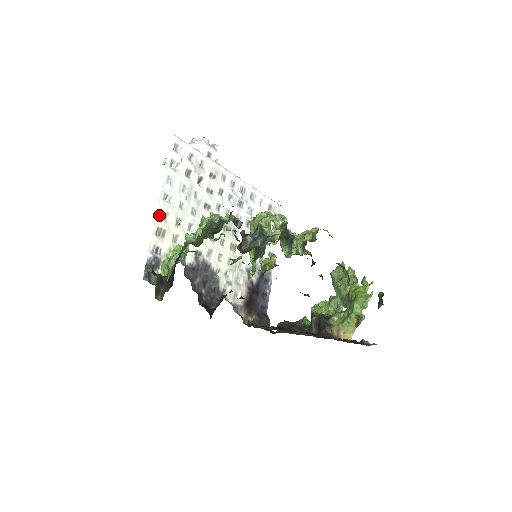
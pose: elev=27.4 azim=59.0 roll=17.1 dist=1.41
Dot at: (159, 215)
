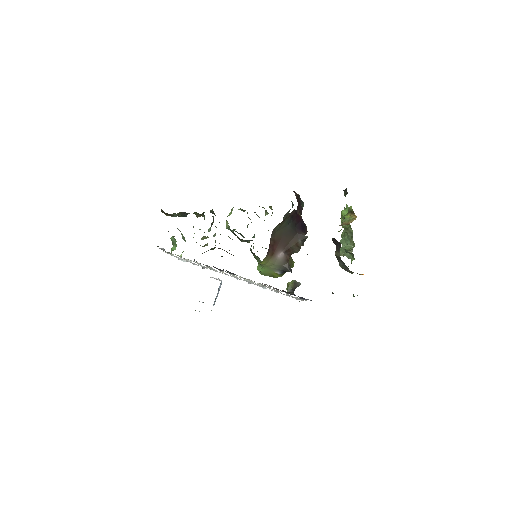
Dot at: occluded
